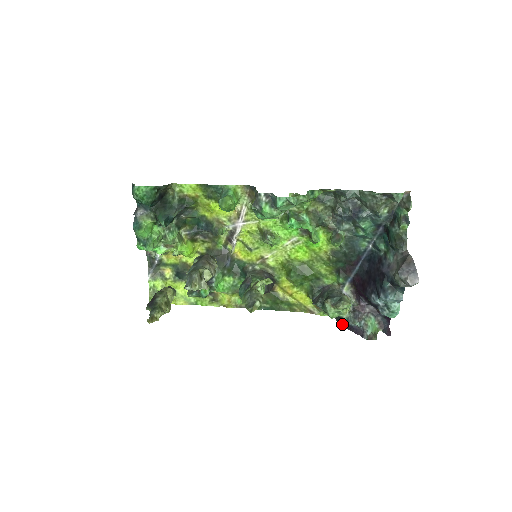
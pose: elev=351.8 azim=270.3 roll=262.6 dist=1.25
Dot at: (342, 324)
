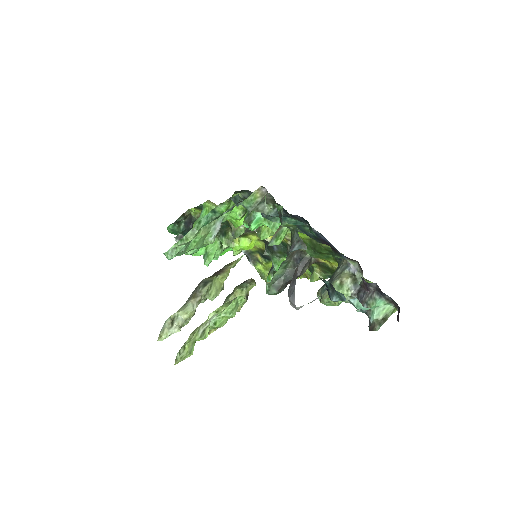
Dot at: occluded
